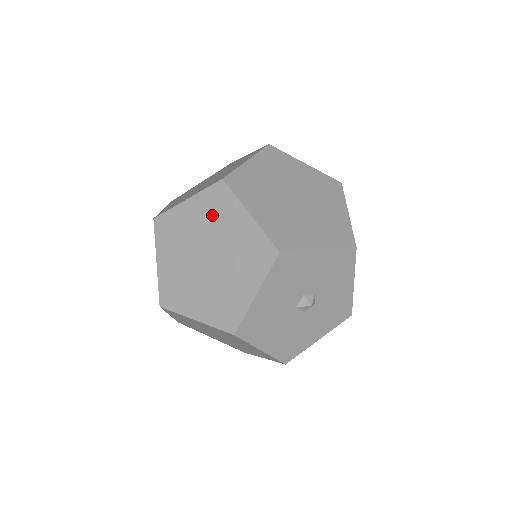
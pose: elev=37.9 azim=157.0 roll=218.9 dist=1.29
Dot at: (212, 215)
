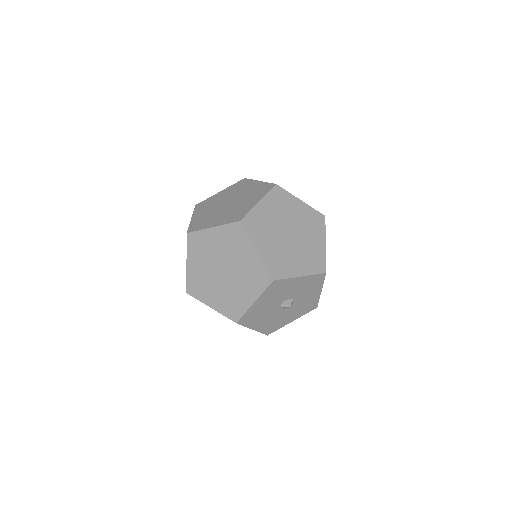
Dot at: (230, 243)
